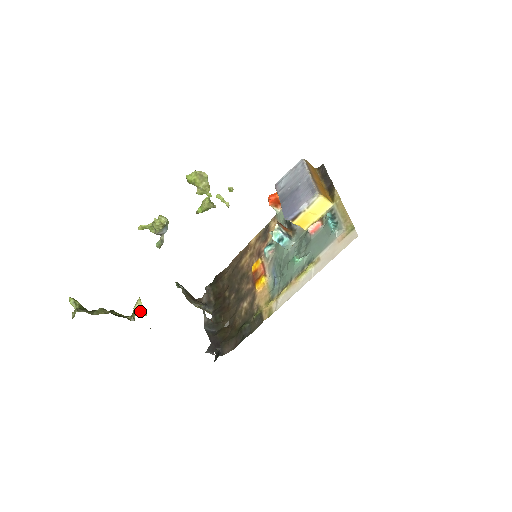
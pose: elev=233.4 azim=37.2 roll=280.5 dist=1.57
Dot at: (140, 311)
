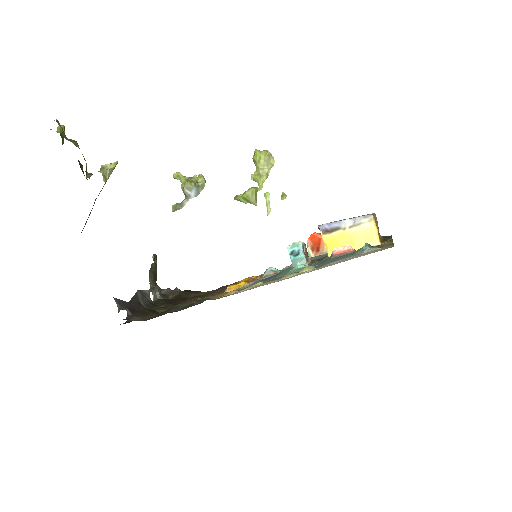
Dot at: (104, 172)
